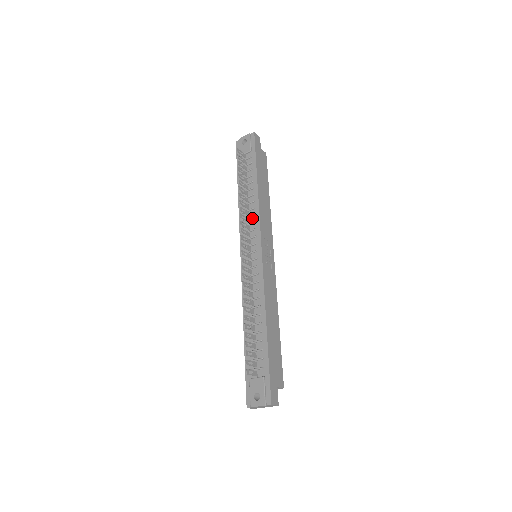
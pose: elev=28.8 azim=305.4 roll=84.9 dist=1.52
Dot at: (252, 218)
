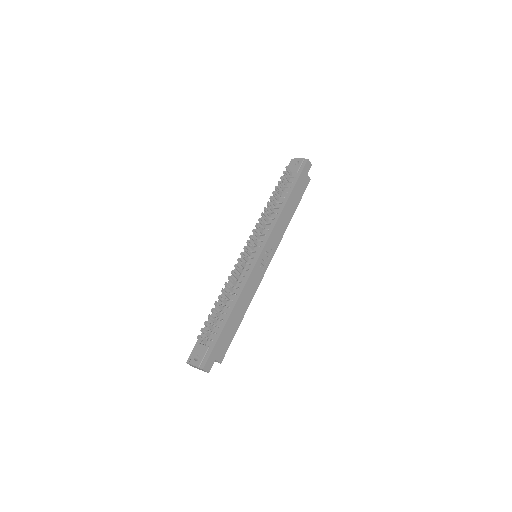
Dot at: (268, 226)
